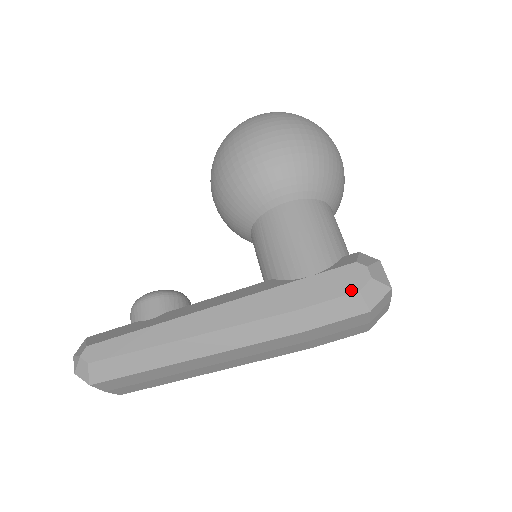
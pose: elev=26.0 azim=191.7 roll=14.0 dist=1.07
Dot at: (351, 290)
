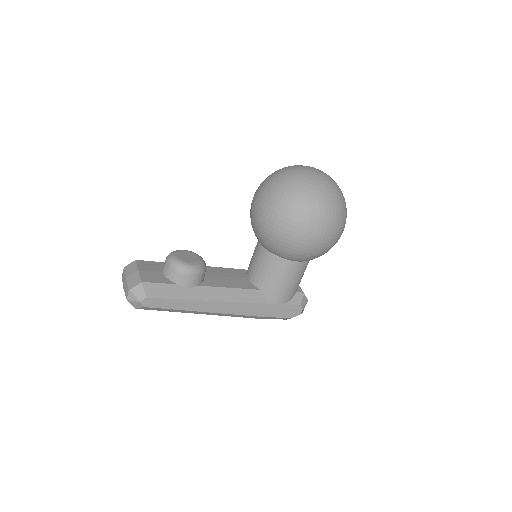
Dot at: (289, 317)
